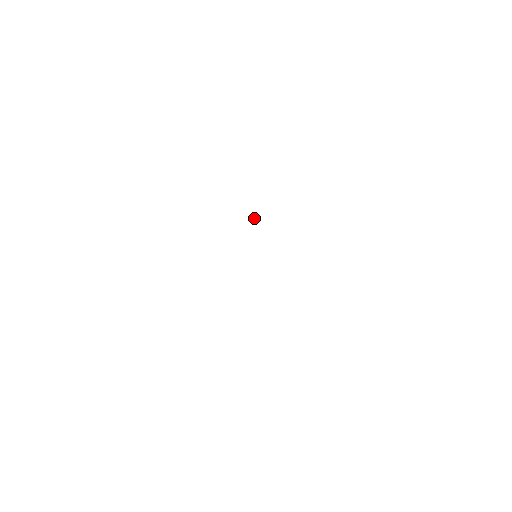
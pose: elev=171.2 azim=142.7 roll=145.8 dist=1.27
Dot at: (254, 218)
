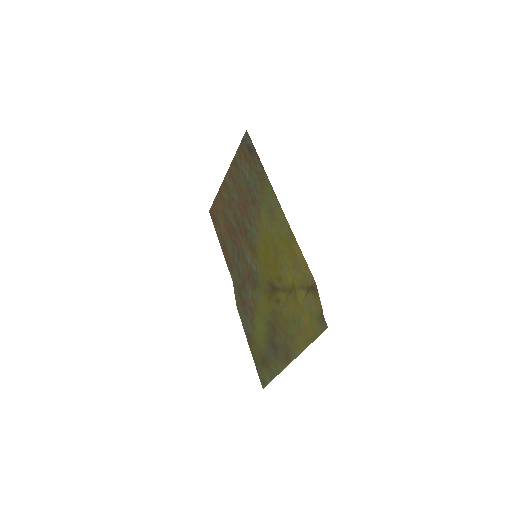
Dot at: (315, 282)
